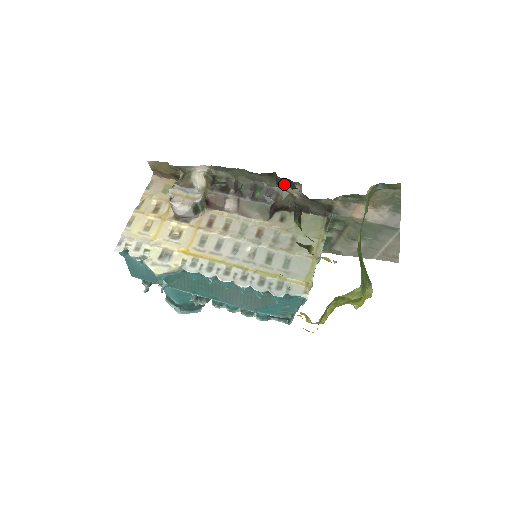
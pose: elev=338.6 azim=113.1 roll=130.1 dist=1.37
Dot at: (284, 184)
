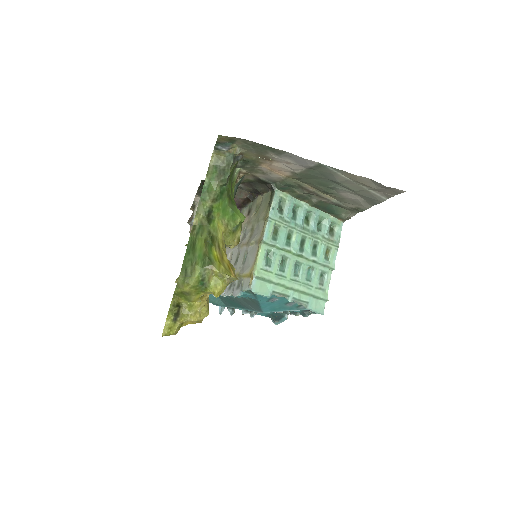
Dot at: occluded
